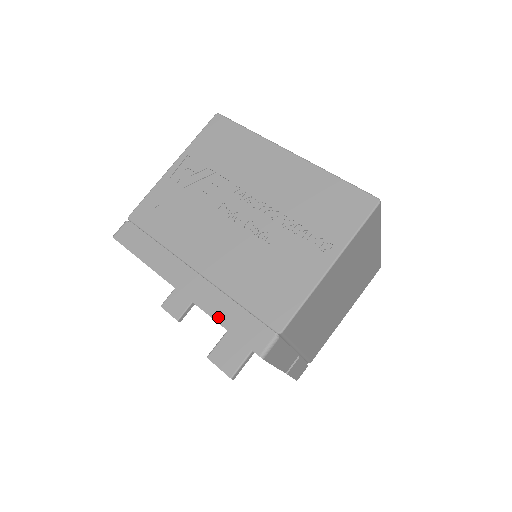
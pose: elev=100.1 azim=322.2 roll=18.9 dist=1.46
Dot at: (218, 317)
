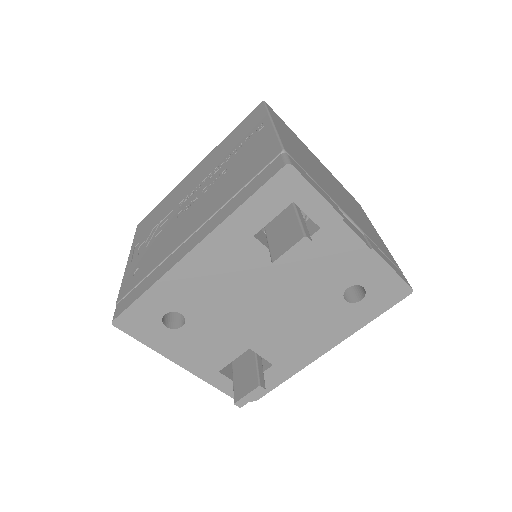
Dot at: (234, 209)
